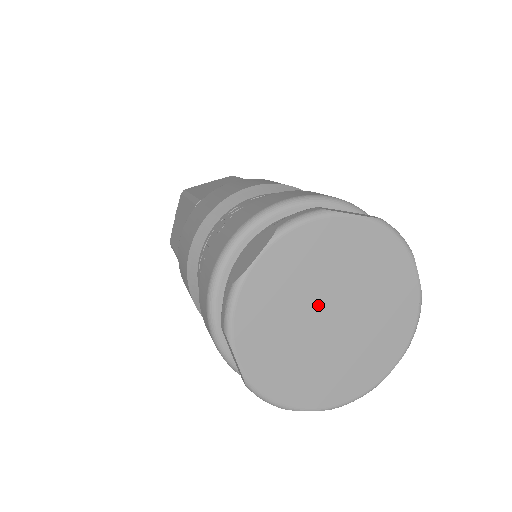
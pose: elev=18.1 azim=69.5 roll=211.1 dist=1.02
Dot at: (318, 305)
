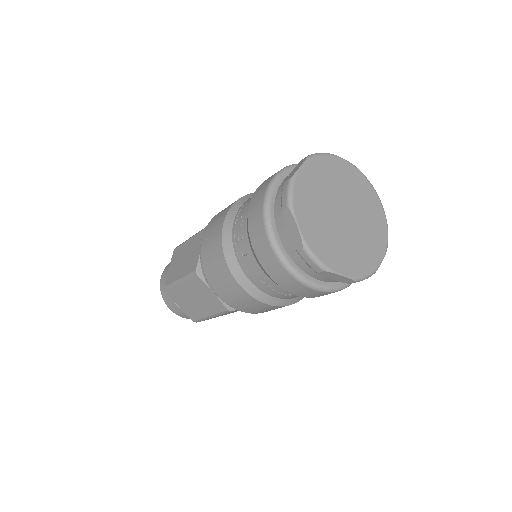
Dot at: (335, 204)
